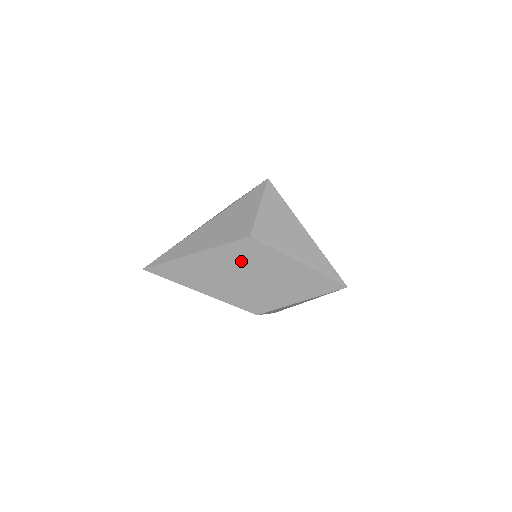
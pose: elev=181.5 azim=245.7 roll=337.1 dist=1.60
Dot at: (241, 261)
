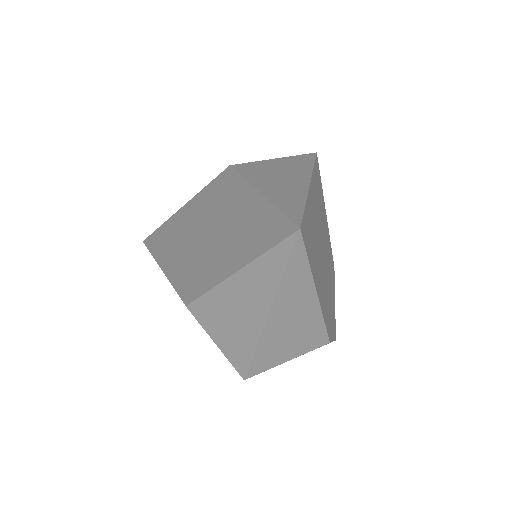
Dot at: (208, 208)
